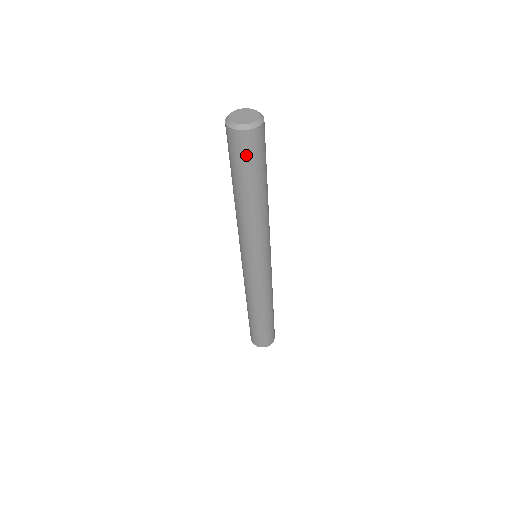
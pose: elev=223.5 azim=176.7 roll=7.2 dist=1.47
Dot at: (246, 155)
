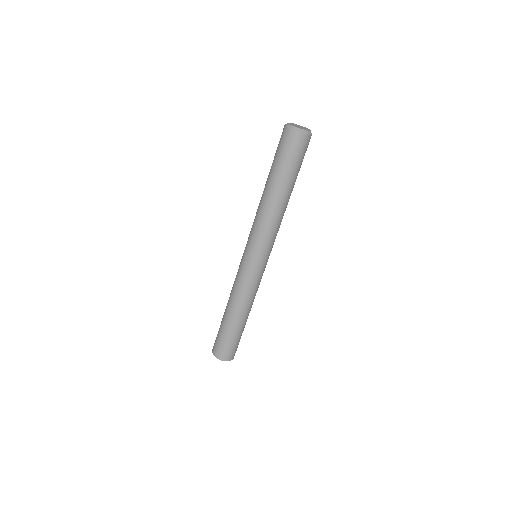
Dot at: (290, 152)
